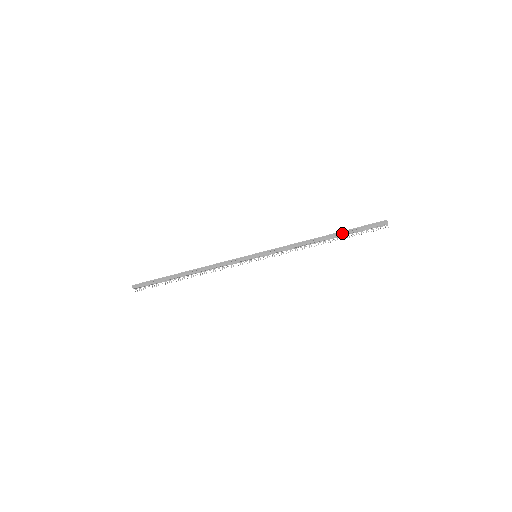
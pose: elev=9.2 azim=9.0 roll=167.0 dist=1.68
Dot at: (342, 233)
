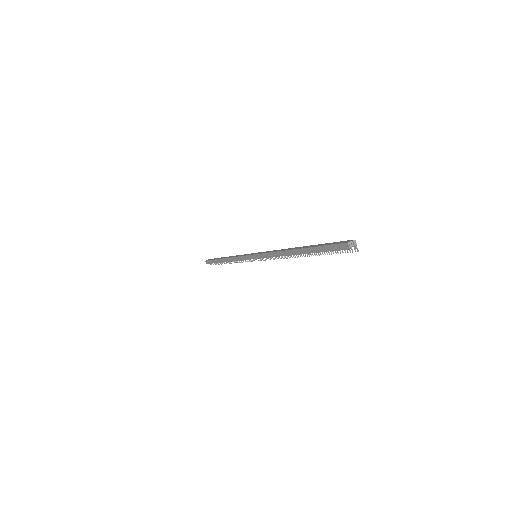
Dot at: (307, 250)
